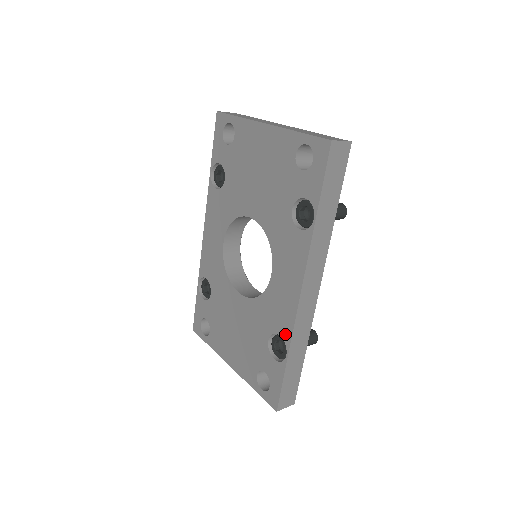
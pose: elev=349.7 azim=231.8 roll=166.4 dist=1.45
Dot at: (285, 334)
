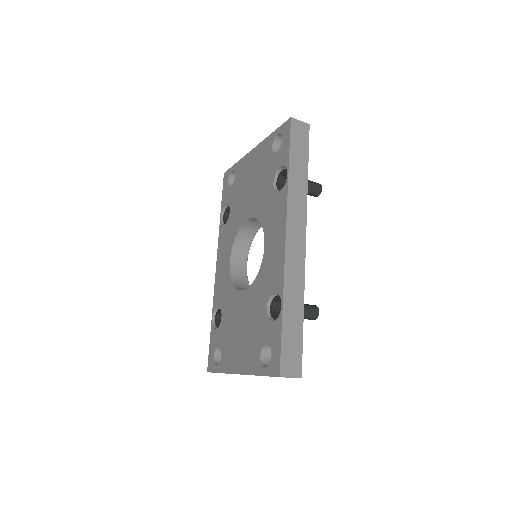
Dot at: (278, 286)
